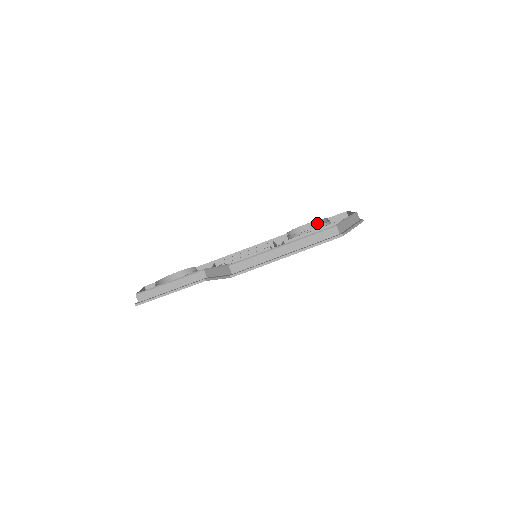
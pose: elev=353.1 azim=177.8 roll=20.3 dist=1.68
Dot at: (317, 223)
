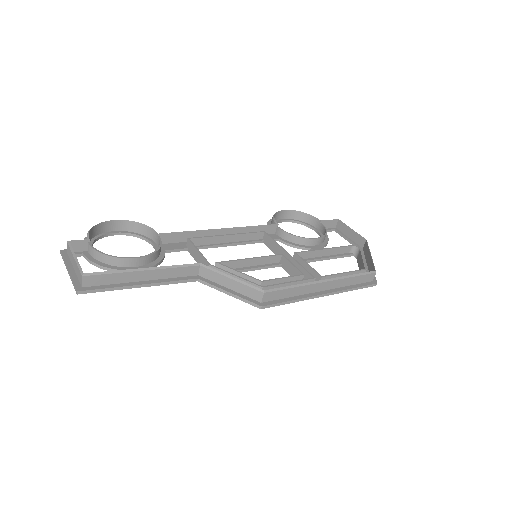
Dot at: (299, 214)
